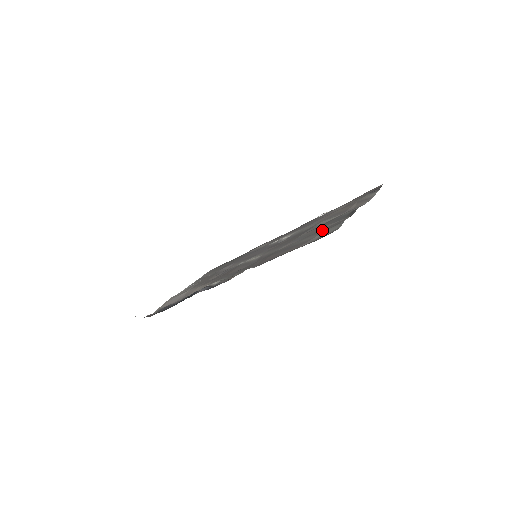
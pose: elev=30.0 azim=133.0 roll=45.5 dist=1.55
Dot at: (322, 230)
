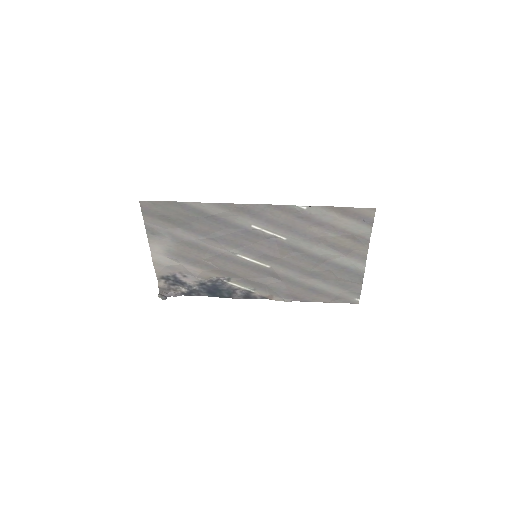
Dot at: (339, 285)
